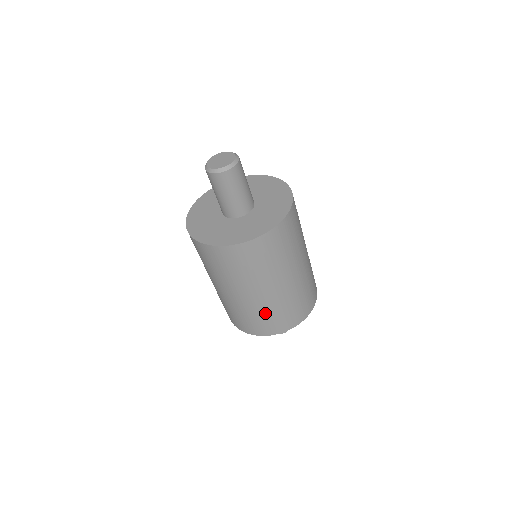
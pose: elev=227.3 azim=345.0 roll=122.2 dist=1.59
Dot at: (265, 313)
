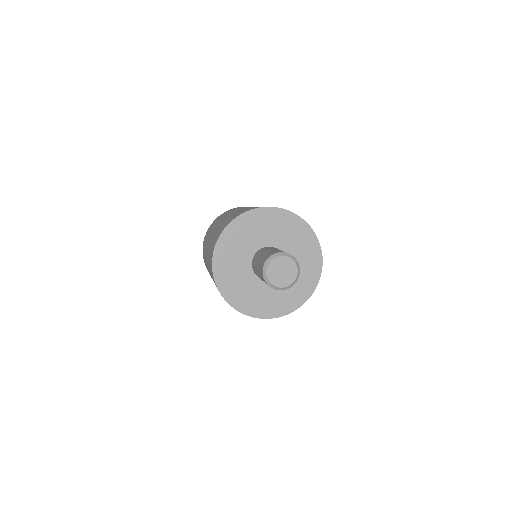
Dot at: occluded
